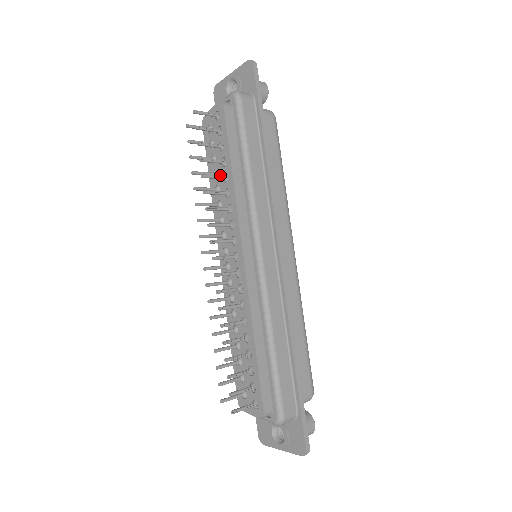
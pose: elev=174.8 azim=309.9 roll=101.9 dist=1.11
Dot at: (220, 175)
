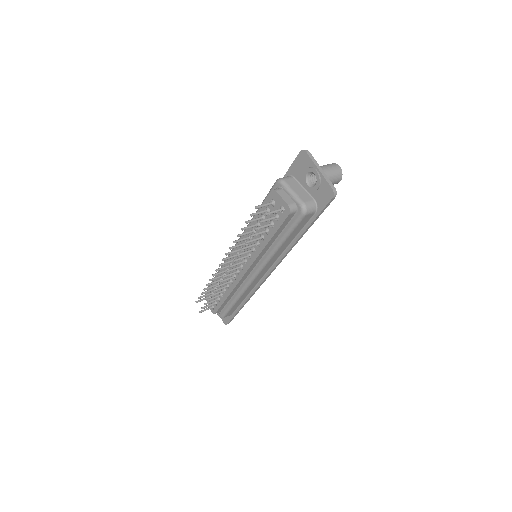
Dot at: (260, 231)
